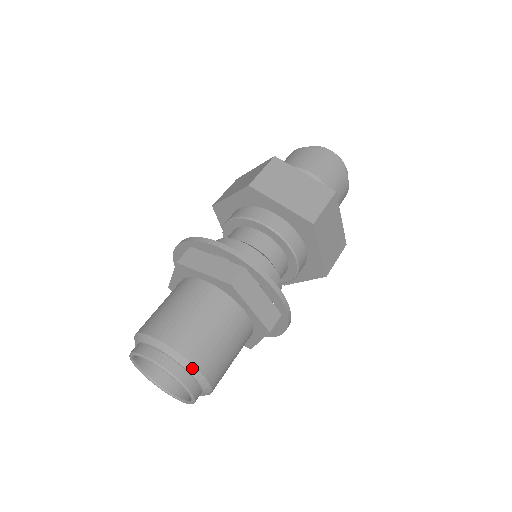
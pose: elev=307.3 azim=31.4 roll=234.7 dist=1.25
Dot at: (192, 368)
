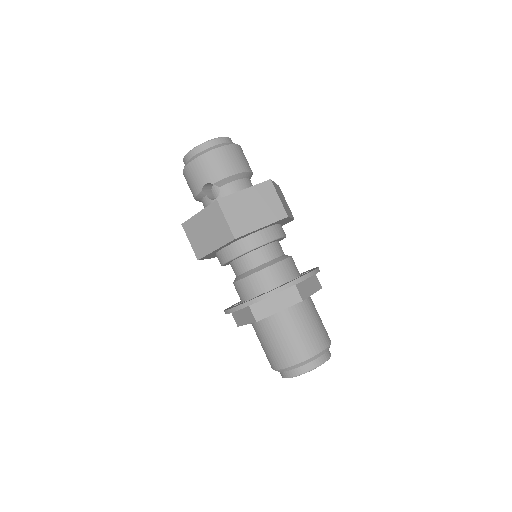
Dot at: (326, 349)
